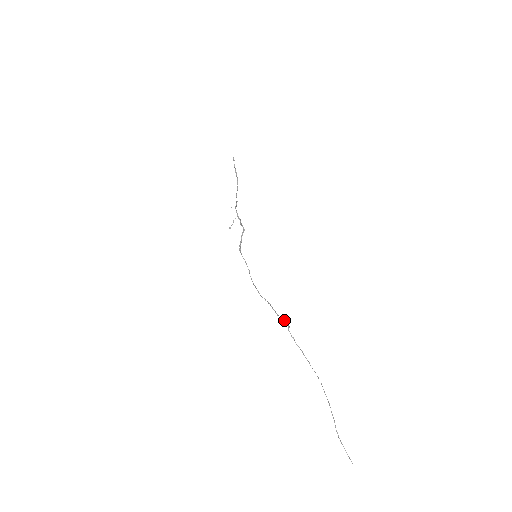
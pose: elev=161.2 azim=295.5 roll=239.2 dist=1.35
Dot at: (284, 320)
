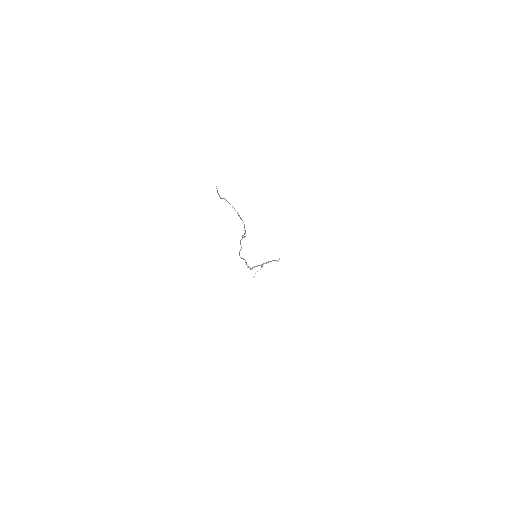
Dot at: occluded
